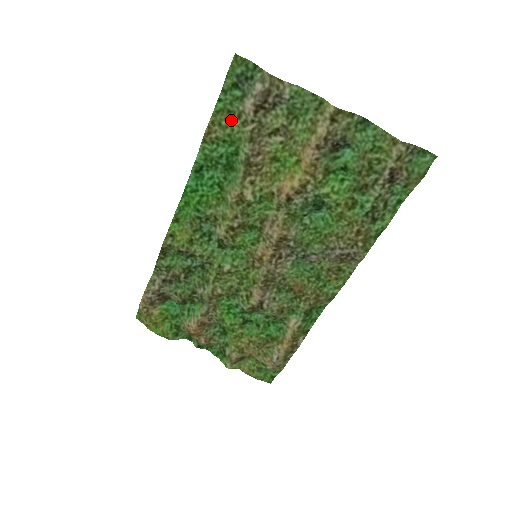
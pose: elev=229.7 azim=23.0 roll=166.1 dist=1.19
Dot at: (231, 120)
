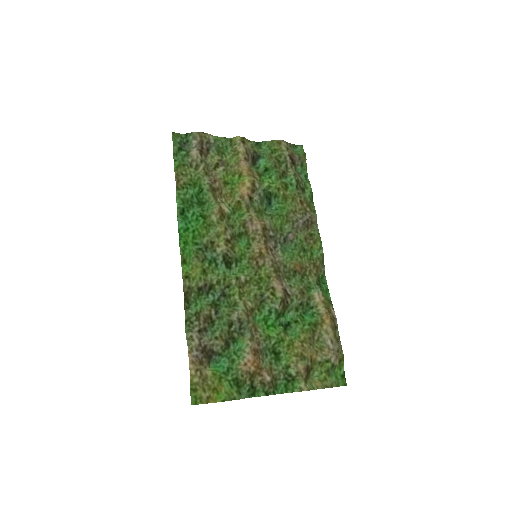
Dot at: (187, 170)
